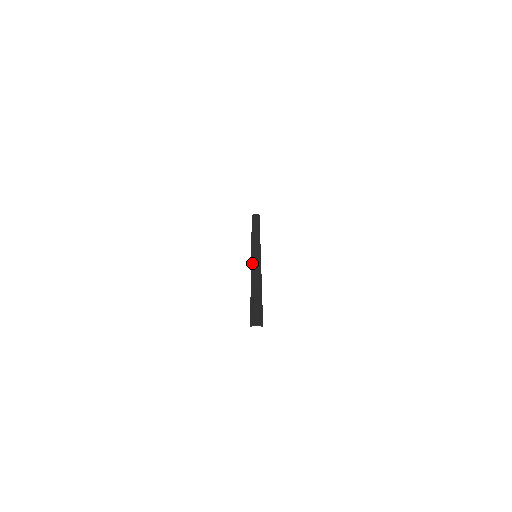
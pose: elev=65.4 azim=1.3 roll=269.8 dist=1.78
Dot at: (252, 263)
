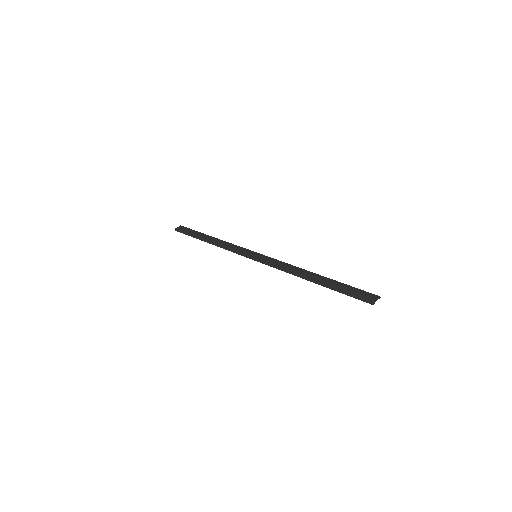
Dot at: (267, 262)
